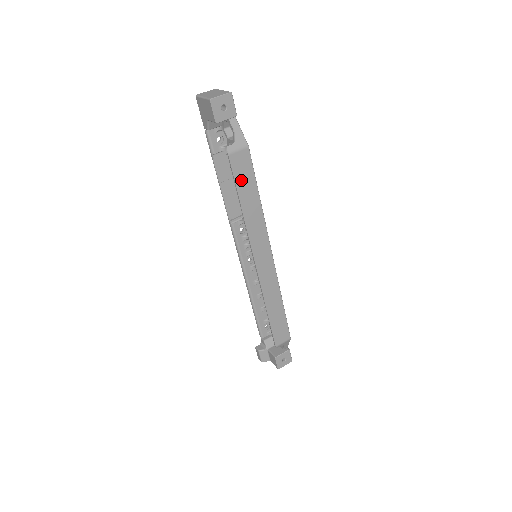
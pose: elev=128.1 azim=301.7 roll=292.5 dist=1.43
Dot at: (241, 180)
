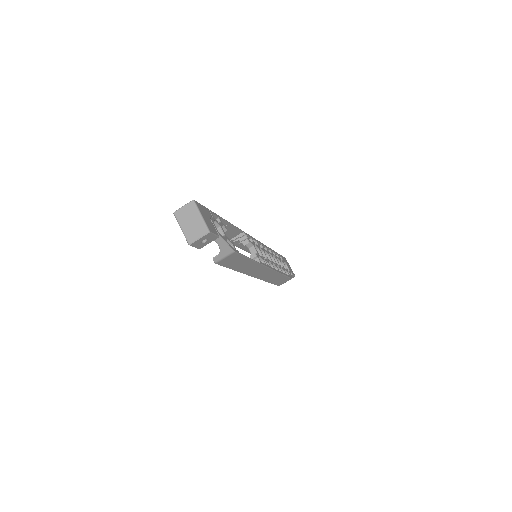
Dot at: (231, 264)
